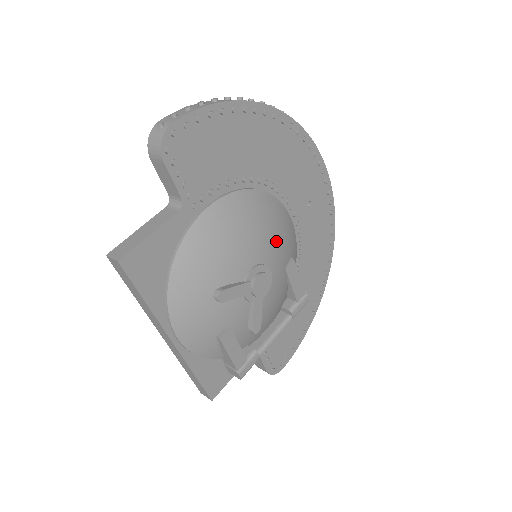
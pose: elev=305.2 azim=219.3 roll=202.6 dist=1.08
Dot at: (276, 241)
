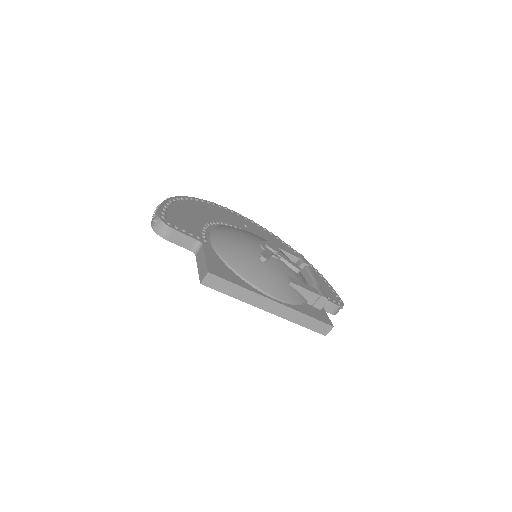
Dot at: occluded
